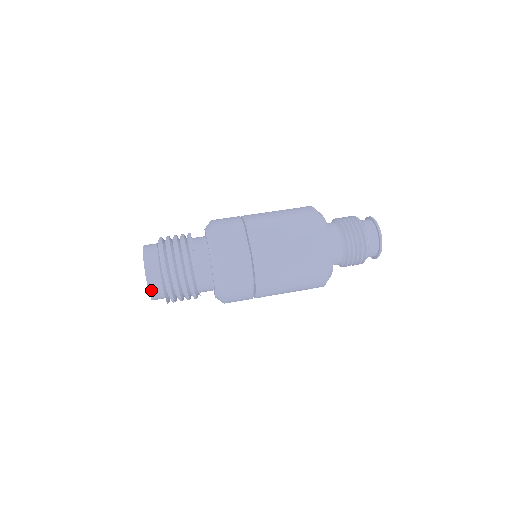
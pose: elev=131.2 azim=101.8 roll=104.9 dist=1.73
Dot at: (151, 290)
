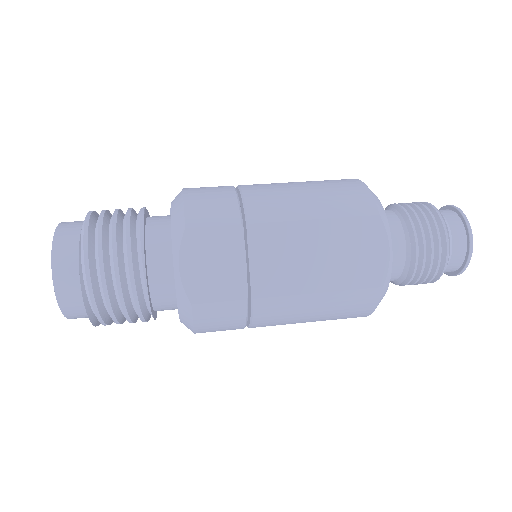
Dot at: (70, 316)
